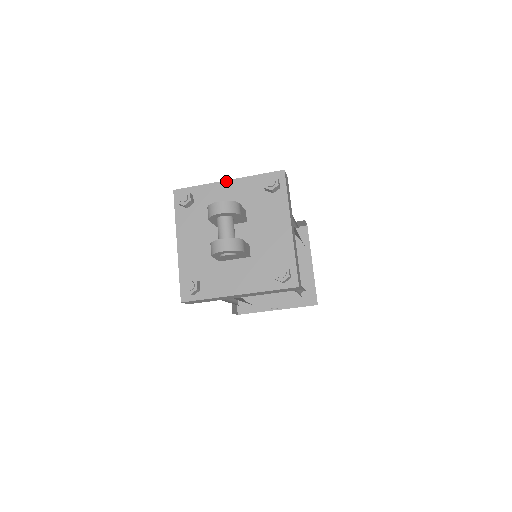
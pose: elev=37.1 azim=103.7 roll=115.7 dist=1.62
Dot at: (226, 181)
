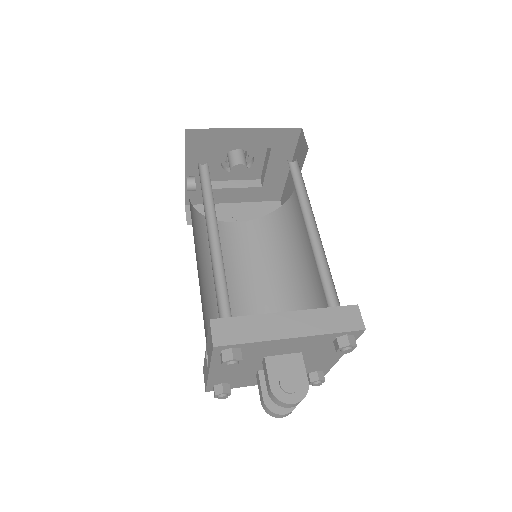
Dot at: (290, 339)
